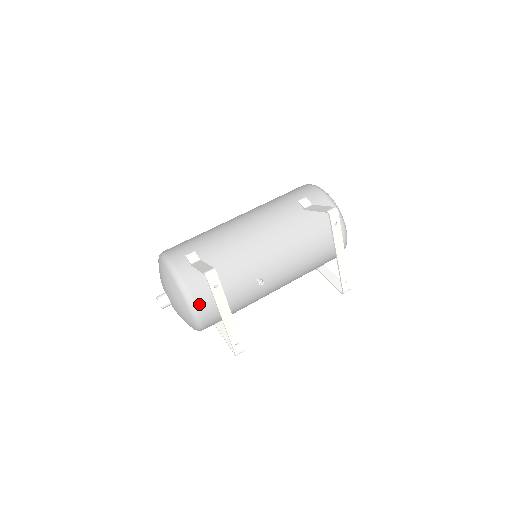
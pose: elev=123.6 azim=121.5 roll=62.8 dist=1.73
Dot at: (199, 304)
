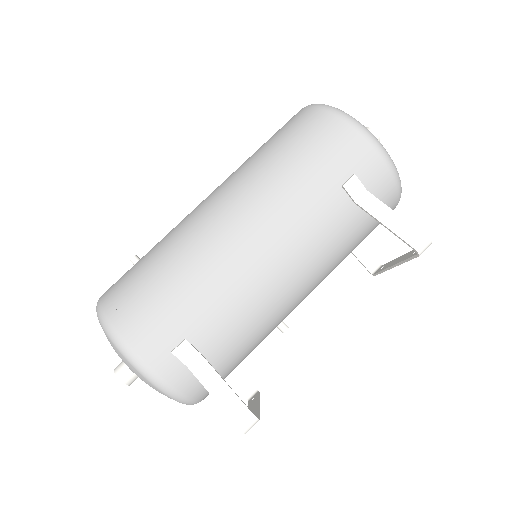
Dot at: (204, 397)
